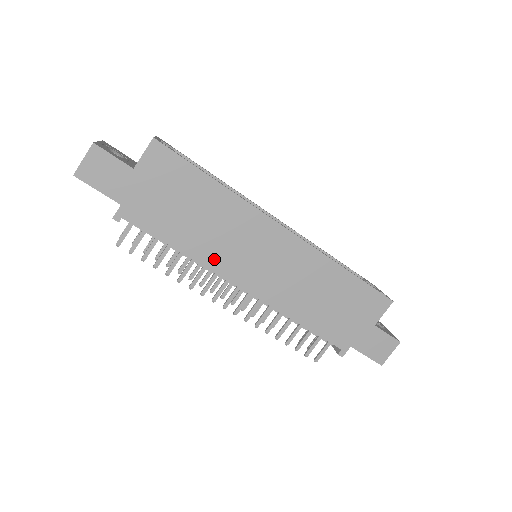
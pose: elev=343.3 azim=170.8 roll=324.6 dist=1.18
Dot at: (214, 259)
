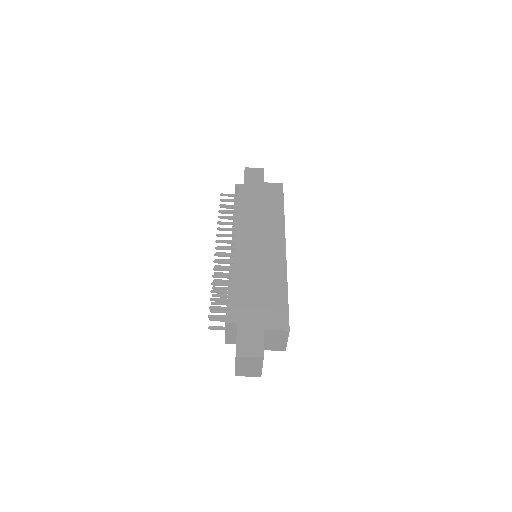
Dot at: (244, 225)
